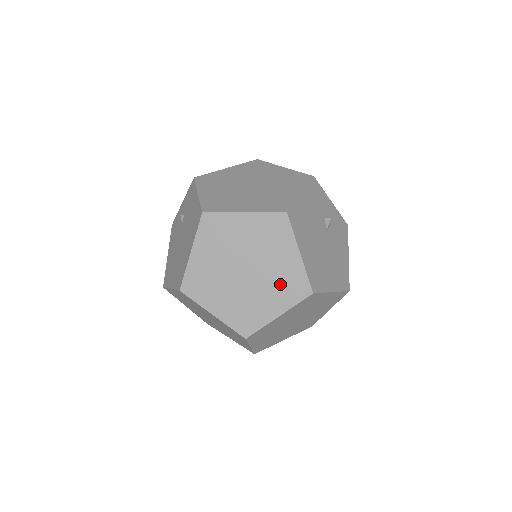
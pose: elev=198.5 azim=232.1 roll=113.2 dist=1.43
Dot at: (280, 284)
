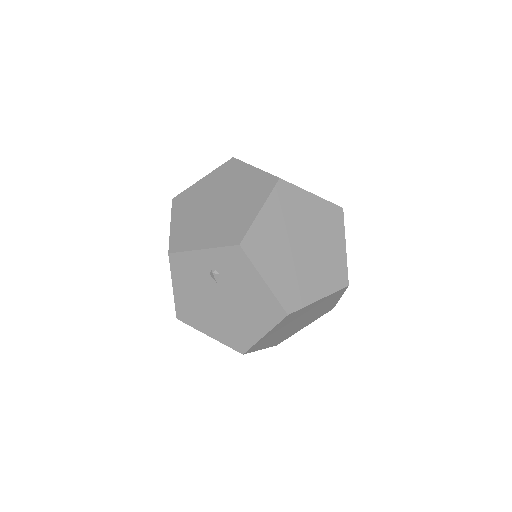
Dot at: occluded
